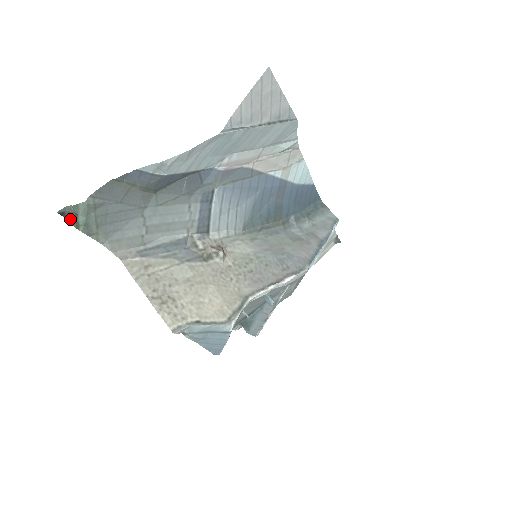
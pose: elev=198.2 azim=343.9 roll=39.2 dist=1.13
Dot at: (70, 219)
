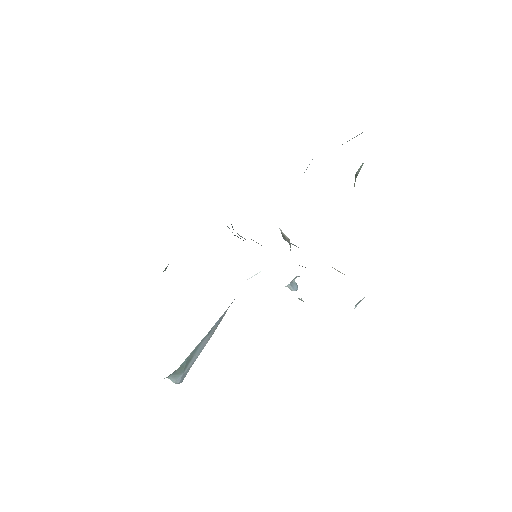
Dot at: (355, 181)
